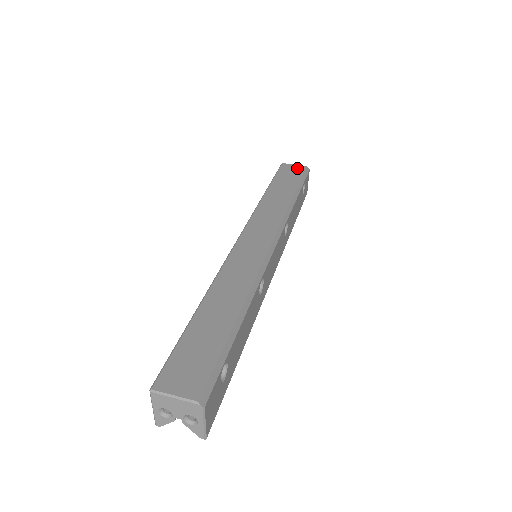
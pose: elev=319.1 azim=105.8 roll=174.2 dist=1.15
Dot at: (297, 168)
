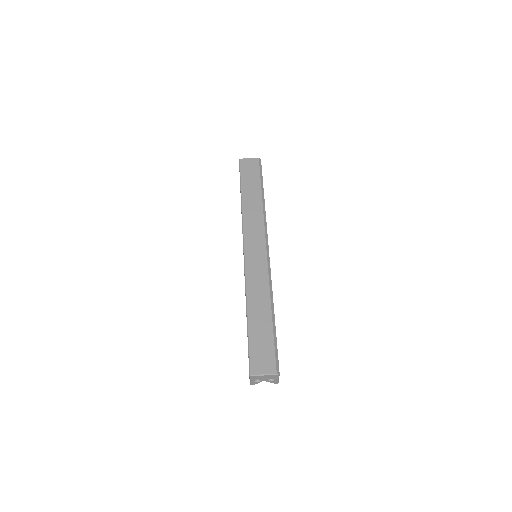
Dot at: (253, 162)
